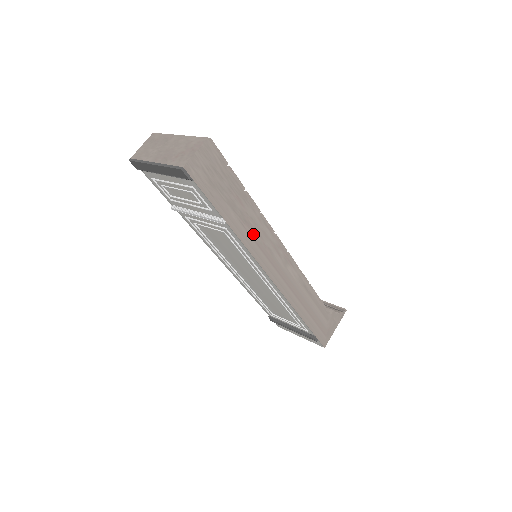
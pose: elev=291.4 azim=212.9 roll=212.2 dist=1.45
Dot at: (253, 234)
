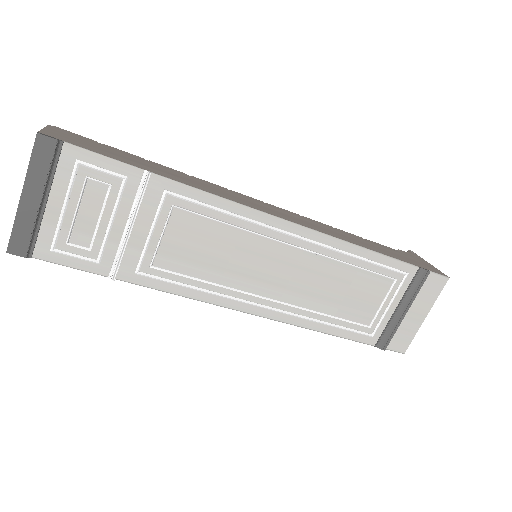
Dot at: (202, 186)
